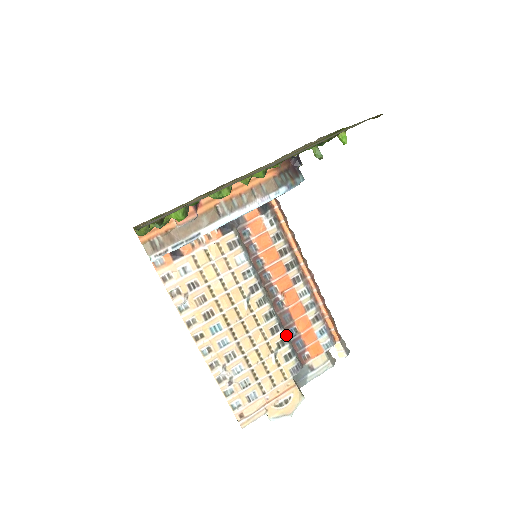
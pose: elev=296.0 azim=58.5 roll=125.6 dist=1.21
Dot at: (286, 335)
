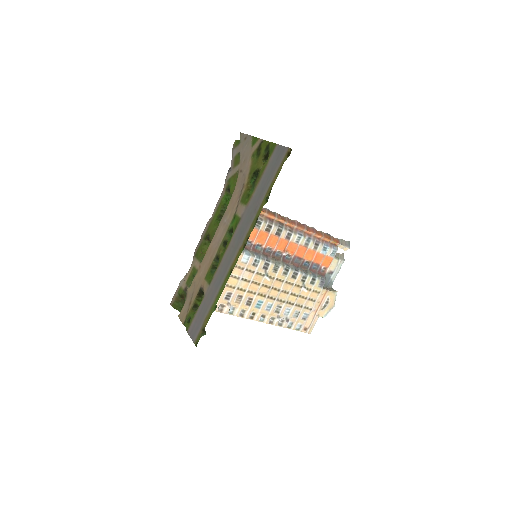
Dot at: (303, 271)
